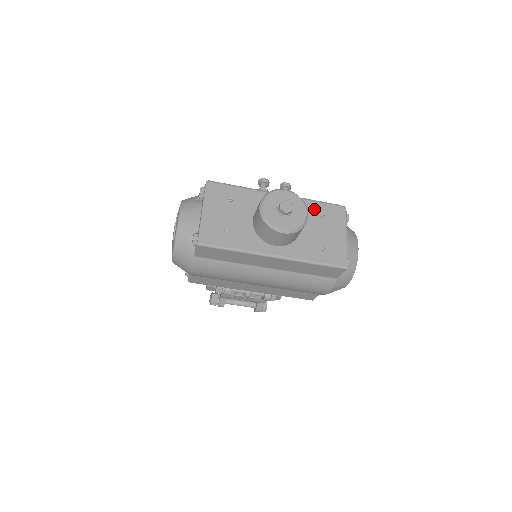
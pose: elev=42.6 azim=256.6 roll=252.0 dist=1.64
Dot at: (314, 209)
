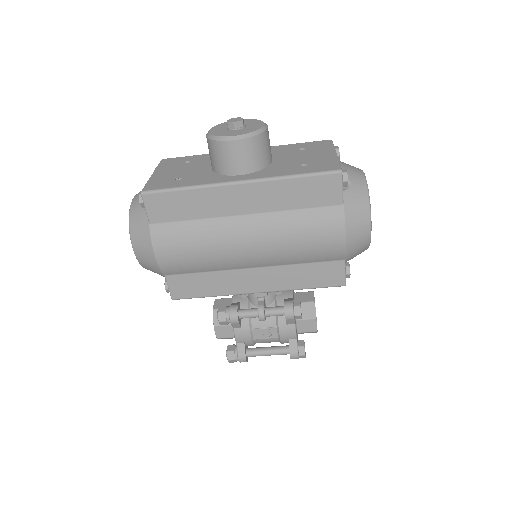
Dot at: (290, 148)
